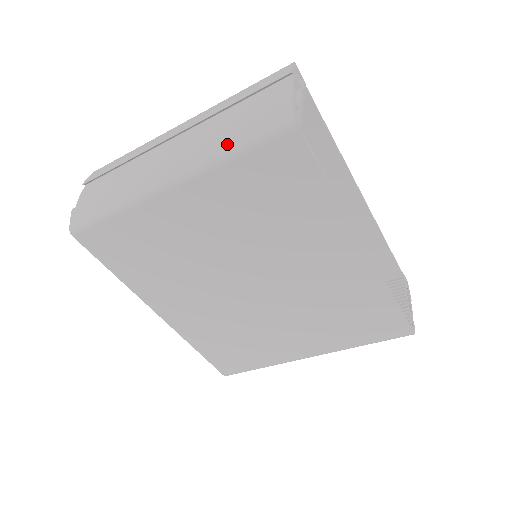
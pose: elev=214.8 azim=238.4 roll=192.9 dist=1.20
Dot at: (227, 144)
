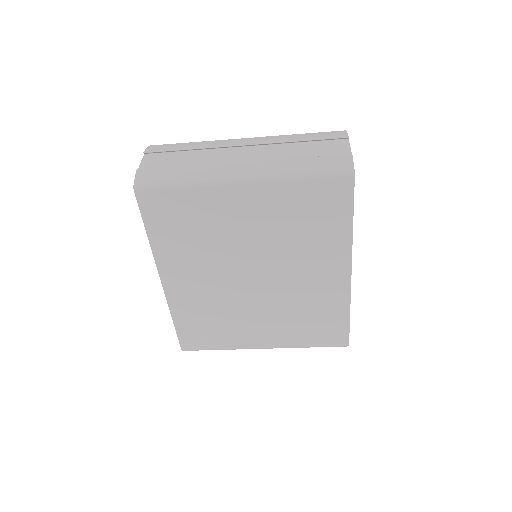
Dot at: (299, 168)
